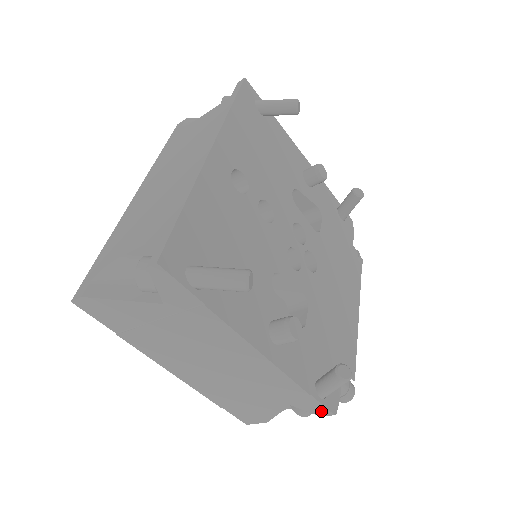
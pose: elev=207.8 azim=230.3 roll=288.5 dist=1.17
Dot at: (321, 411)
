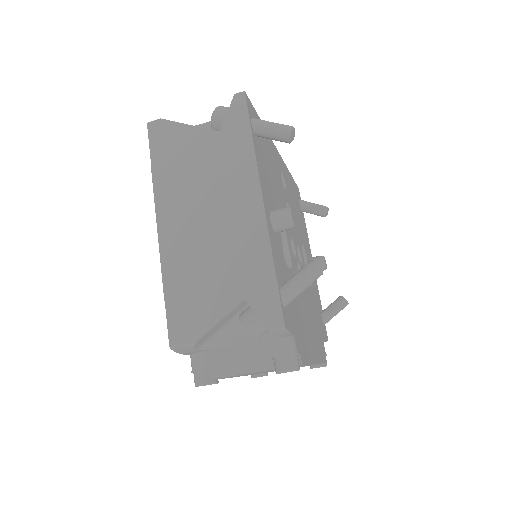
Dot at: (273, 315)
